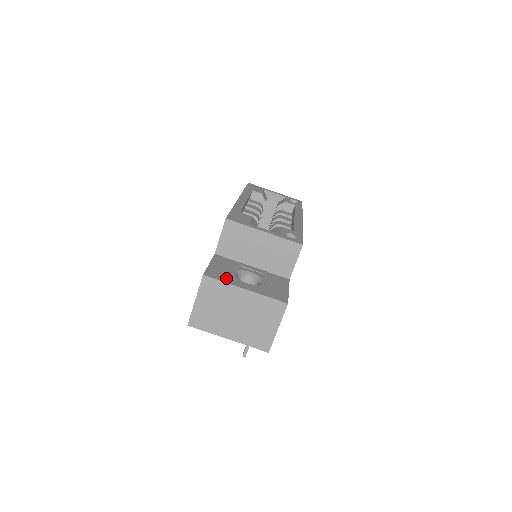
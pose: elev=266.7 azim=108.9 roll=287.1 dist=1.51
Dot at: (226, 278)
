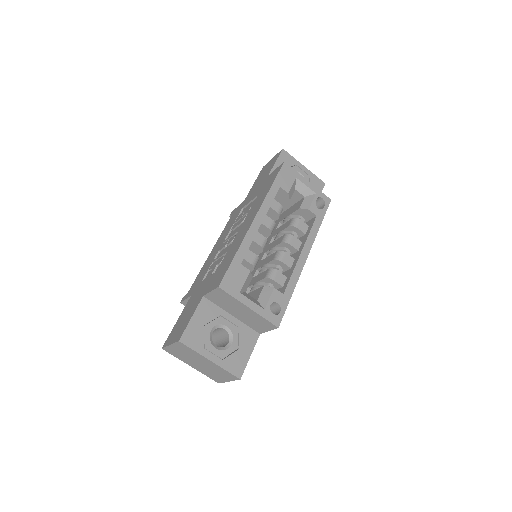
Dot at: (199, 344)
